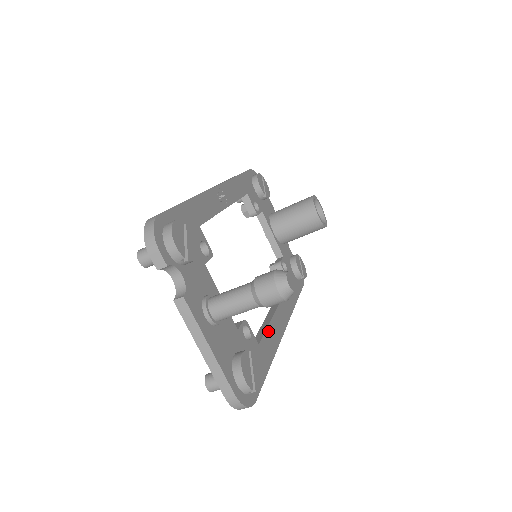
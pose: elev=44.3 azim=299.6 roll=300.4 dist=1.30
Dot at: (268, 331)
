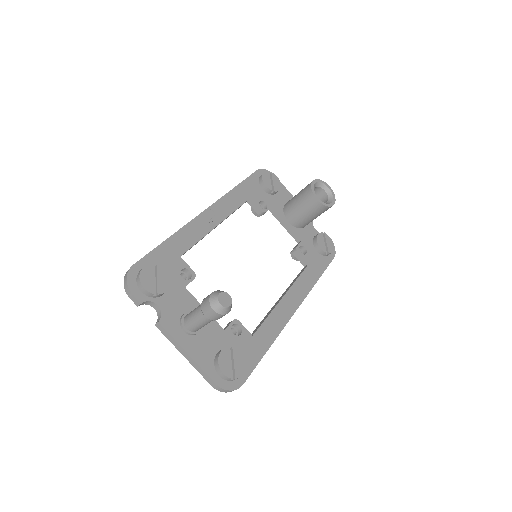
Dot at: (268, 320)
